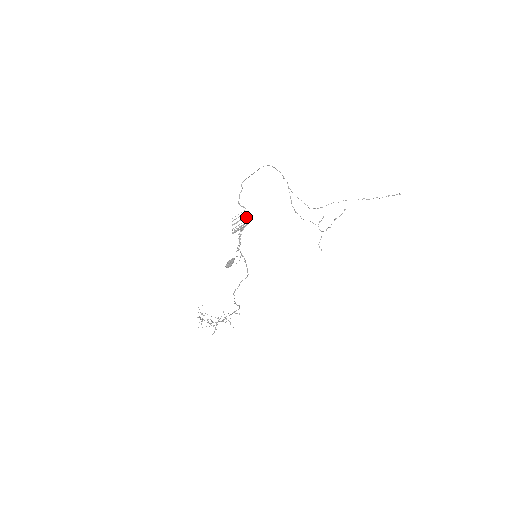
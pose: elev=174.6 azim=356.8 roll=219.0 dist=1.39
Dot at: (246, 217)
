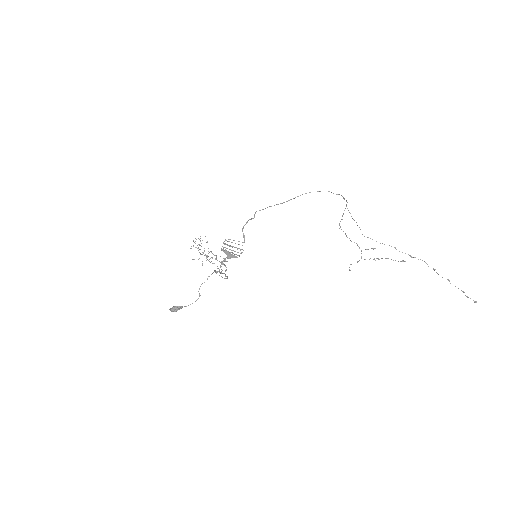
Dot at: (240, 250)
